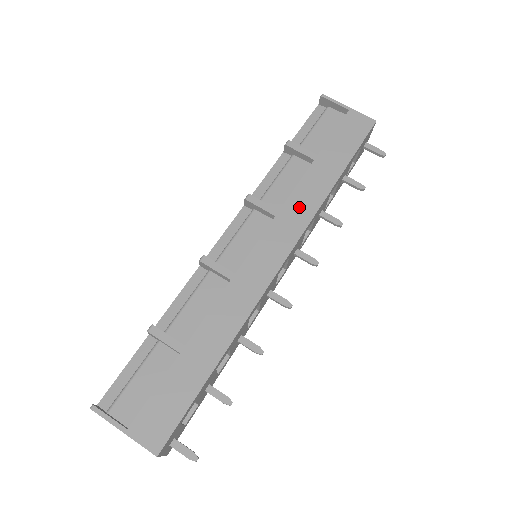
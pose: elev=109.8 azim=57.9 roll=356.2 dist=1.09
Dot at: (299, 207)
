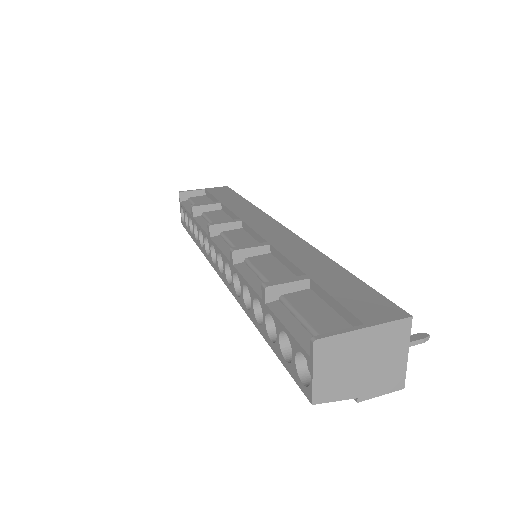
Dot at: (248, 213)
